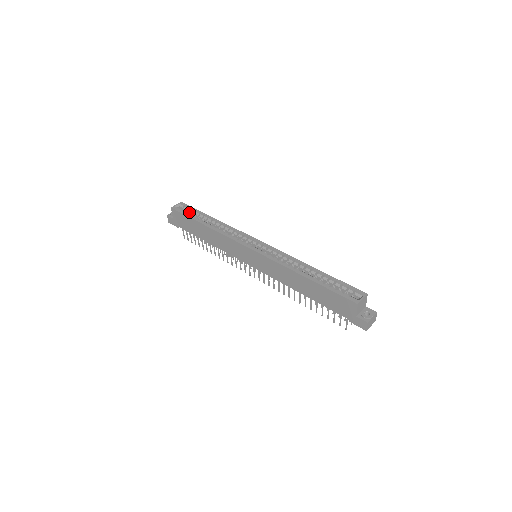
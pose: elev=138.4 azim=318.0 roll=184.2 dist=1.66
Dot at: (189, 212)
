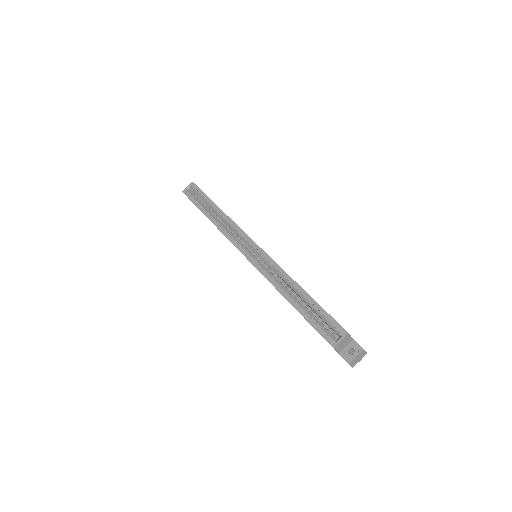
Dot at: occluded
